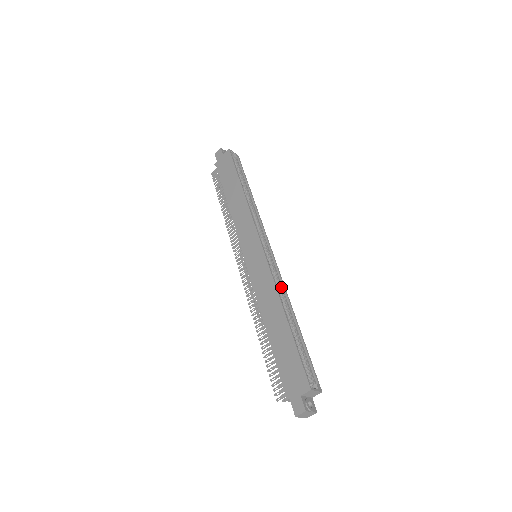
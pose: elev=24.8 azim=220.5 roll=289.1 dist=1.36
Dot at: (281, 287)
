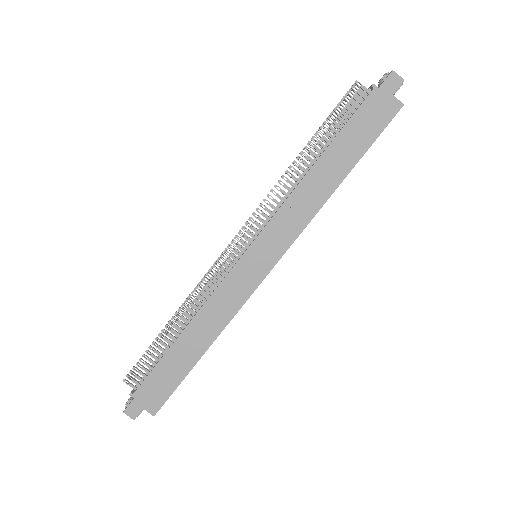
Dot at: occluded
